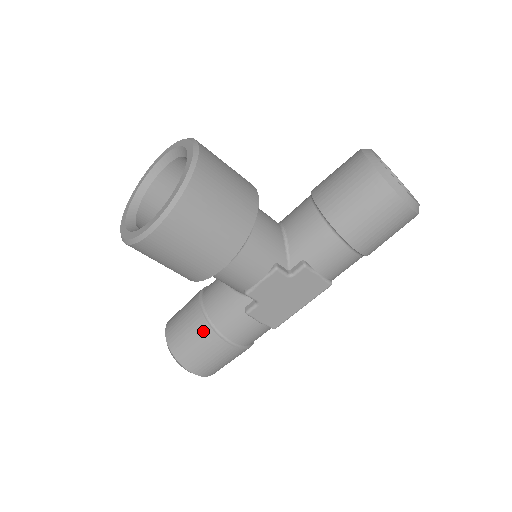
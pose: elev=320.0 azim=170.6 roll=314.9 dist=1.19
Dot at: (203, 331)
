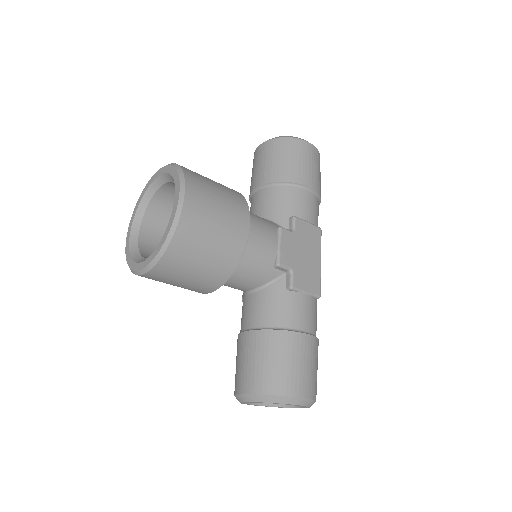
Dot at: (274, 340)
